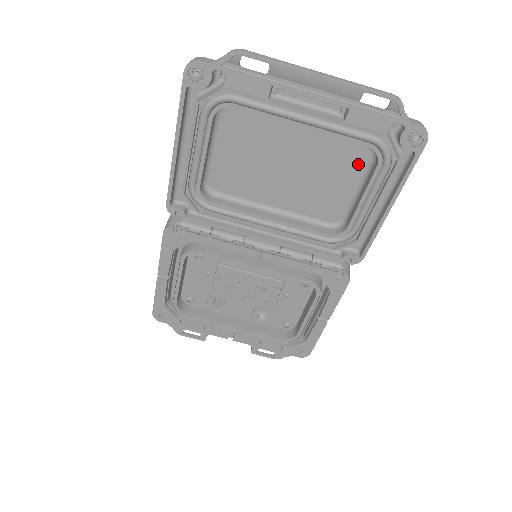
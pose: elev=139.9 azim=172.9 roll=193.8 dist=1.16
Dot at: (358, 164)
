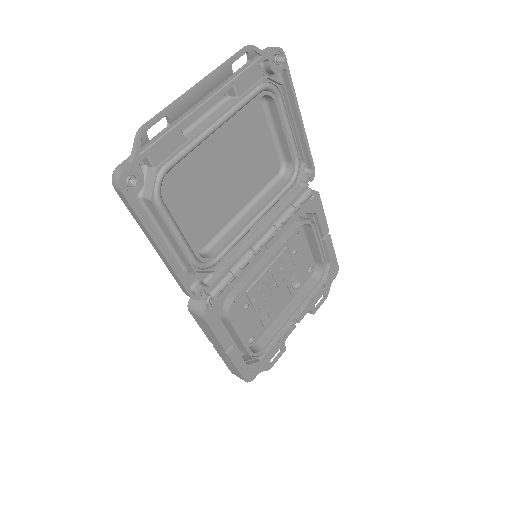
Dot at: (259, 117)
